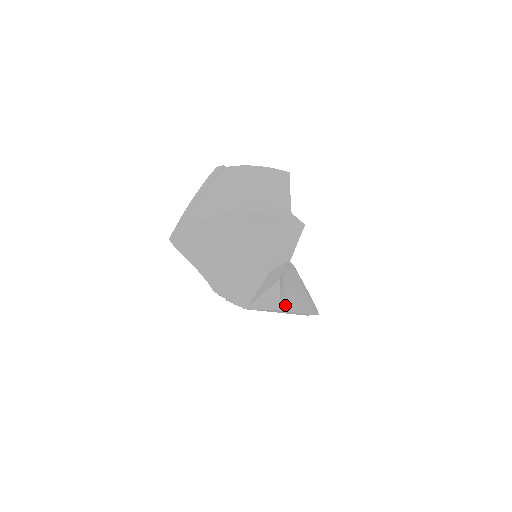
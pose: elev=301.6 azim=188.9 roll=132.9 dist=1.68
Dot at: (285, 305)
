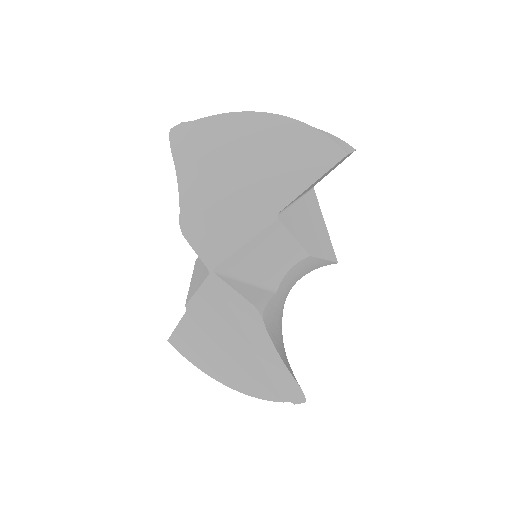
Dot at: (267, 323)
